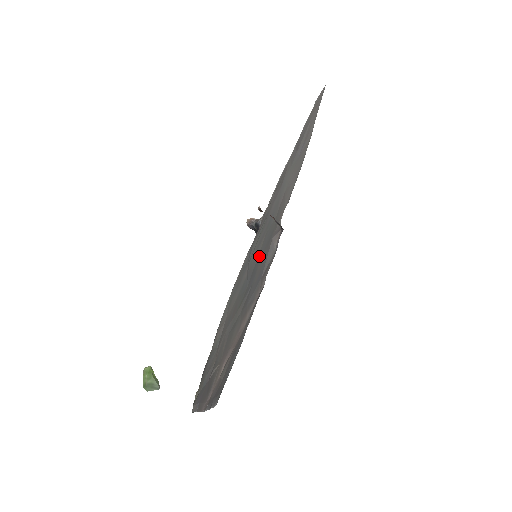
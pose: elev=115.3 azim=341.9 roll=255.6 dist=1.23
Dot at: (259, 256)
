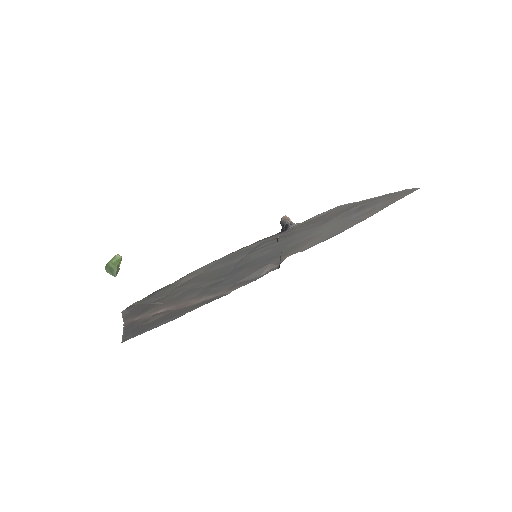
Dot at: (256, 260)
